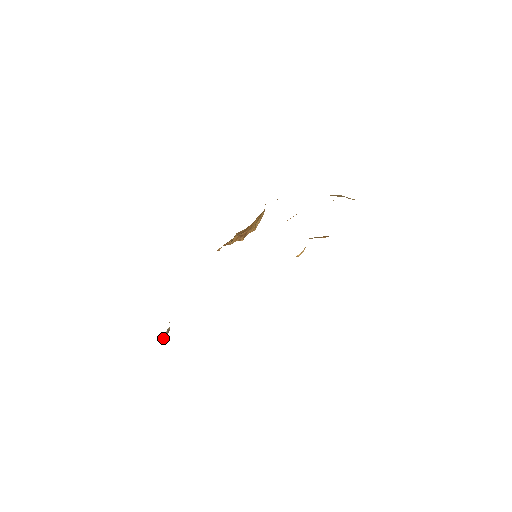
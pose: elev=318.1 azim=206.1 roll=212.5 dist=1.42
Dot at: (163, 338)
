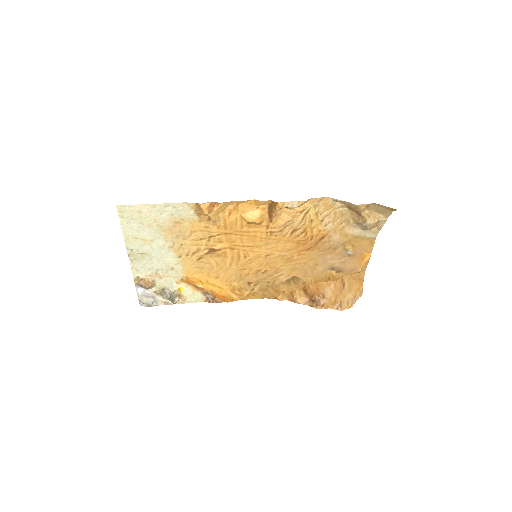
Dot at: (161, 292)
